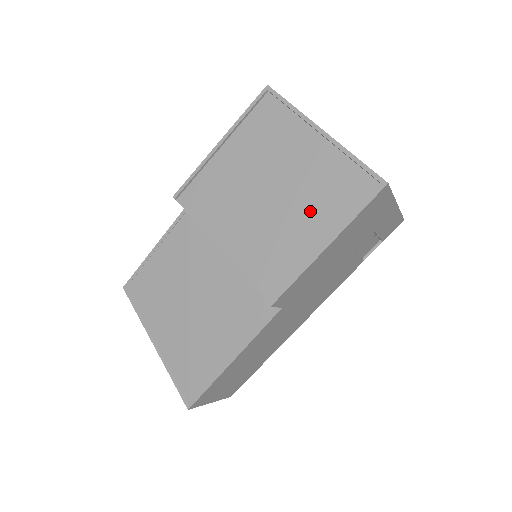
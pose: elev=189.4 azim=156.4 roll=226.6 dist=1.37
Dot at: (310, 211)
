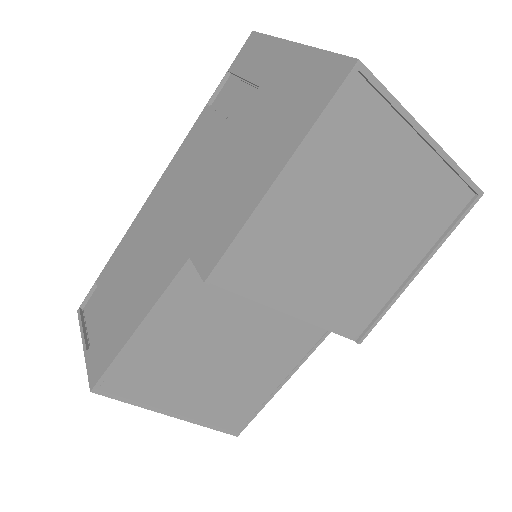
Dot at: (403, 241)
